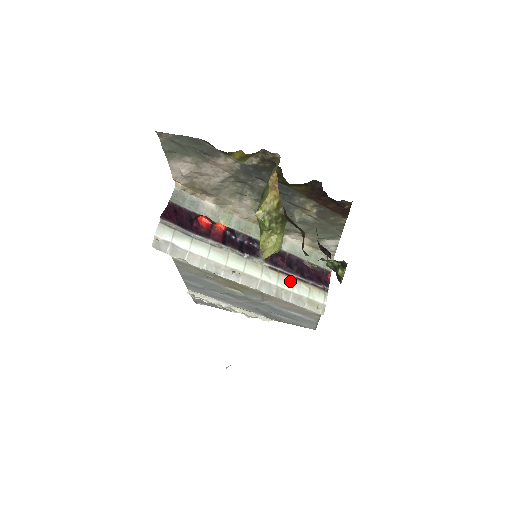
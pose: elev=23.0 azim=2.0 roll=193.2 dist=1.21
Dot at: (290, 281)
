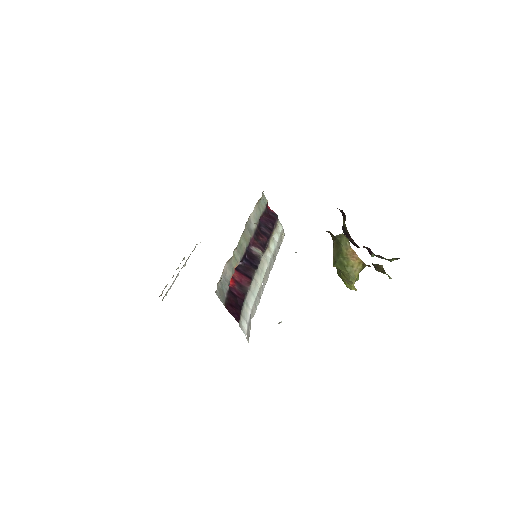
Dot at: (271, 243)
